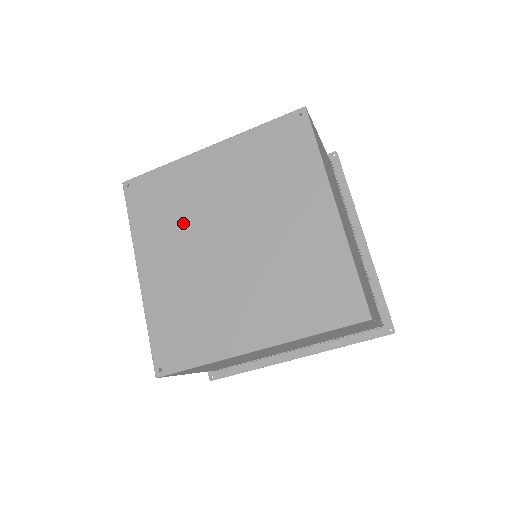
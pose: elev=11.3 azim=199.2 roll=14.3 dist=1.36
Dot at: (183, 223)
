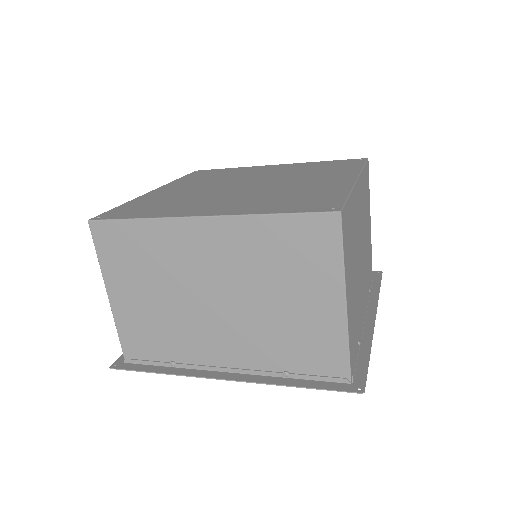
Dot at: (194, 198)
